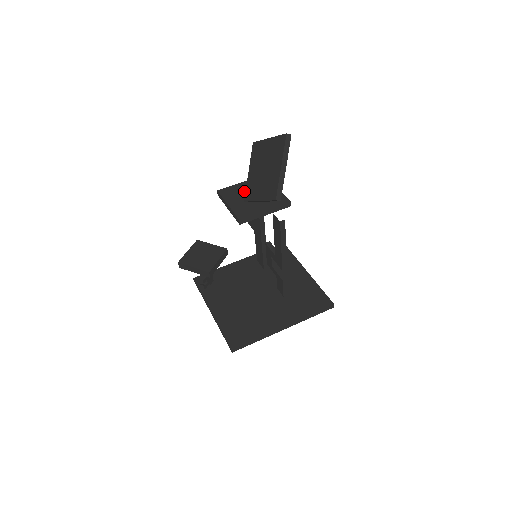
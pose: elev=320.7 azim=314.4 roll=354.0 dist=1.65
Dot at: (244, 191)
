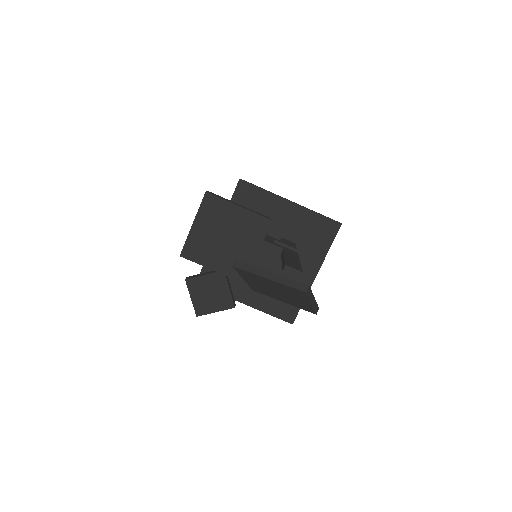
Dot at: (210, 238)
